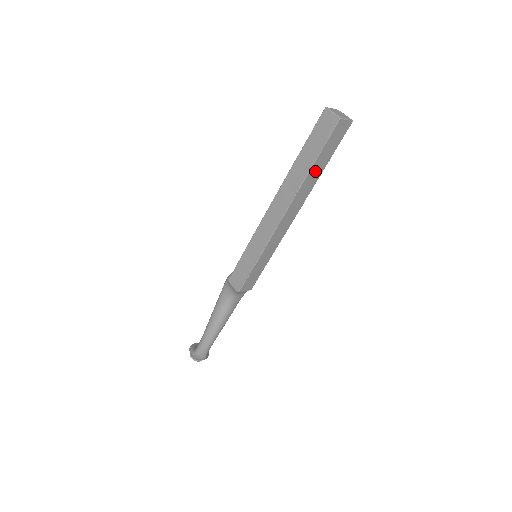
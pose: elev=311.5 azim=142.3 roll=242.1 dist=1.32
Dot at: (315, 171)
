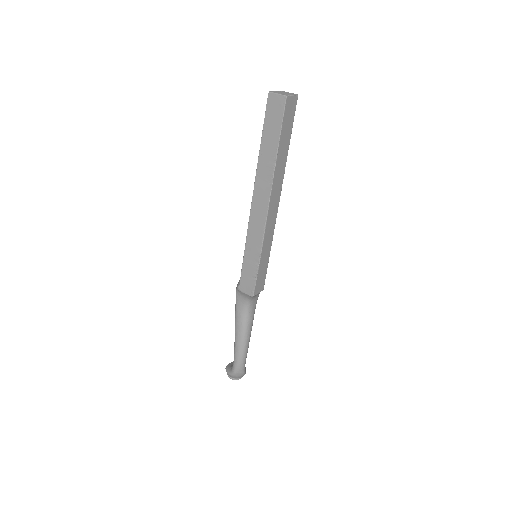
Dot at: (281, 154)
